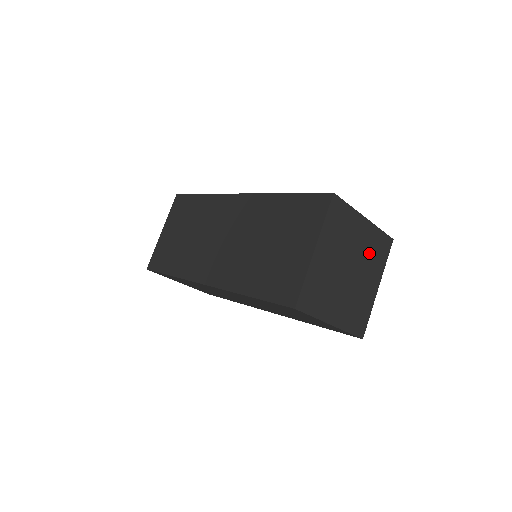
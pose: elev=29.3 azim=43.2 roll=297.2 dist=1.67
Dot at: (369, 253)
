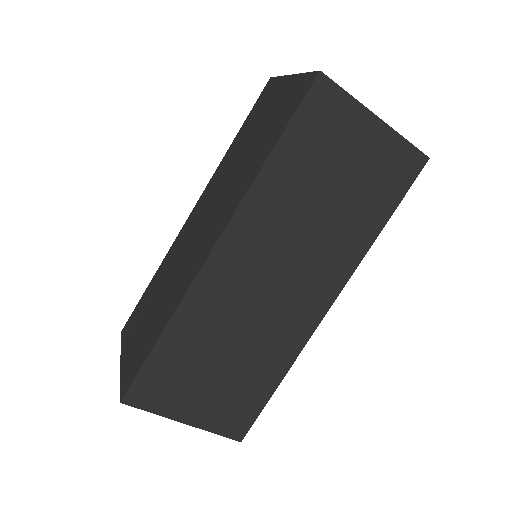
Dot at: occluded
